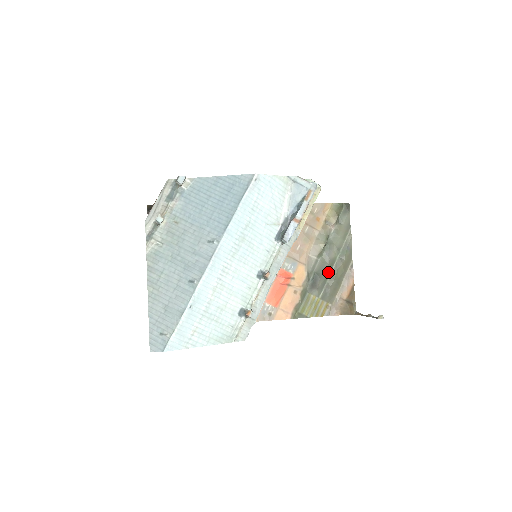
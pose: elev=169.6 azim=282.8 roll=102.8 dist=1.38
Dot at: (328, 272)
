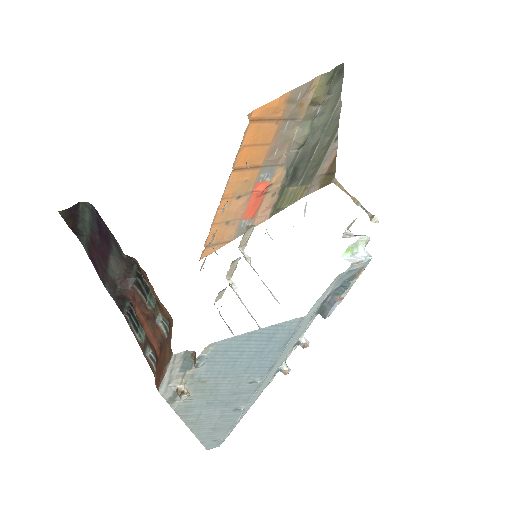
Dot at: (310, 158)
